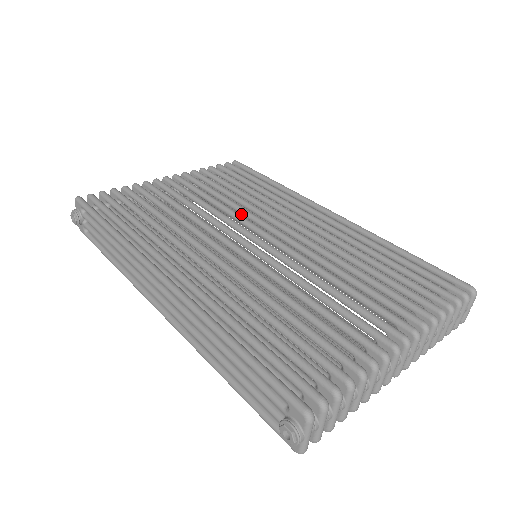
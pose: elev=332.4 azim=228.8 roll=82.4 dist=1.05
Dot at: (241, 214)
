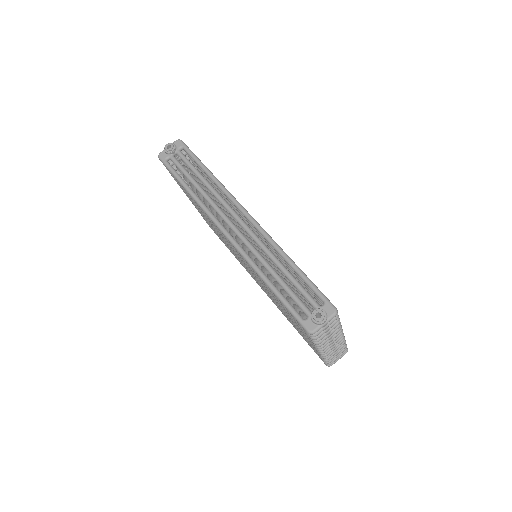
Dot at: occluded
